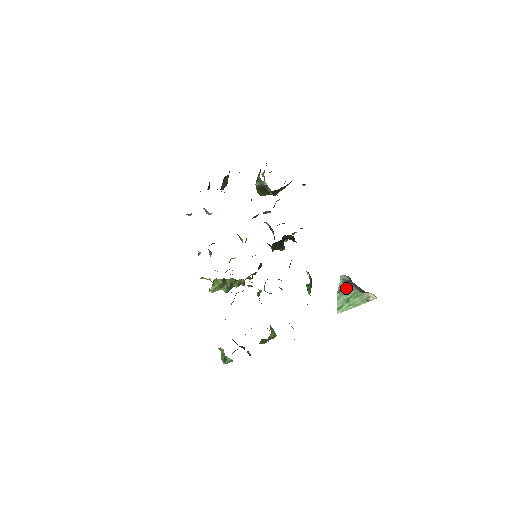
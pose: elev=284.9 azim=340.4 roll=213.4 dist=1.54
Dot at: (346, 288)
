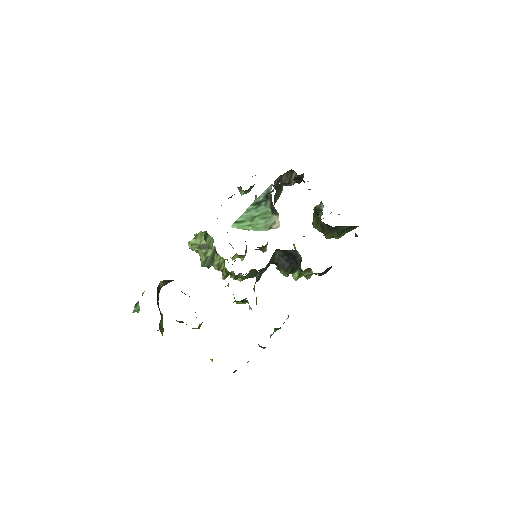
Dot at: (263, 203)
